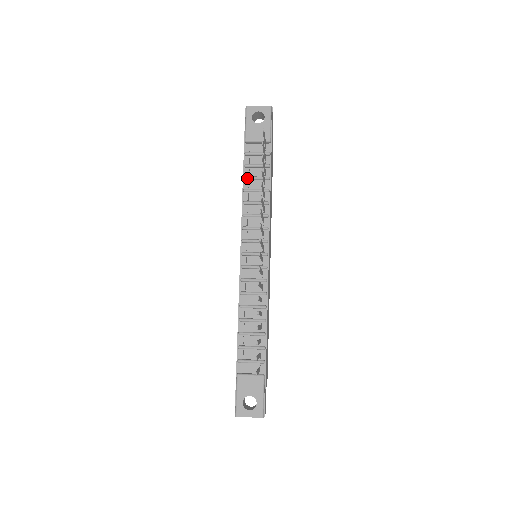
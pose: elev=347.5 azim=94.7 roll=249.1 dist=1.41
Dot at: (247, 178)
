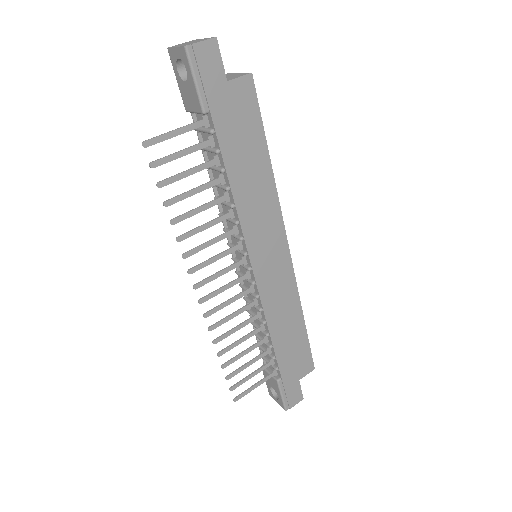
Dot at: occluded
